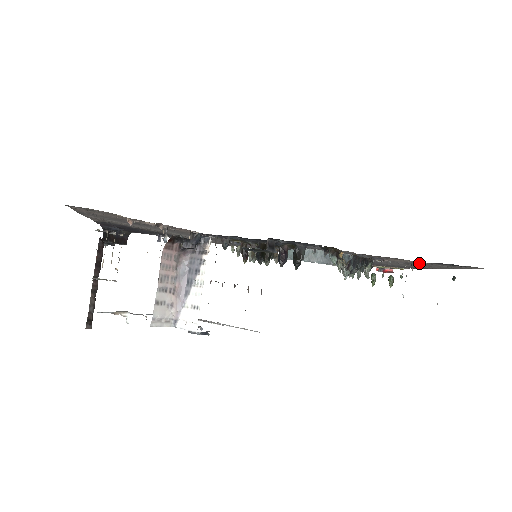
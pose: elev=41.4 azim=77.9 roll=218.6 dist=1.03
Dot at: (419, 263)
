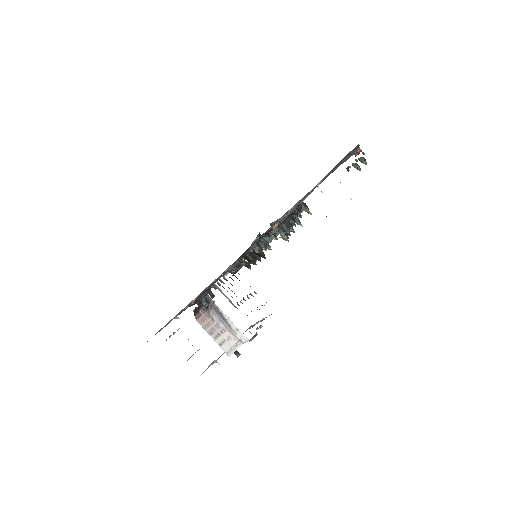
Dot at: occluded
